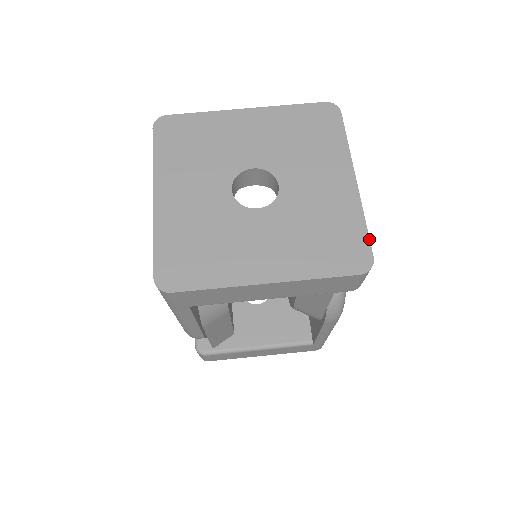
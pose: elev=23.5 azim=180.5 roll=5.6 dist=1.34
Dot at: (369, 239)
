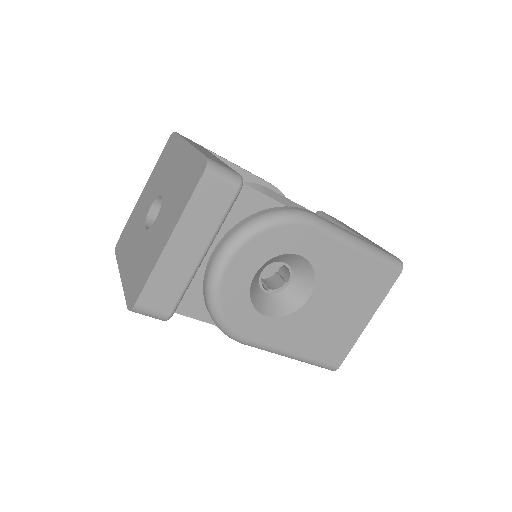
Dot at: (142, 290)
